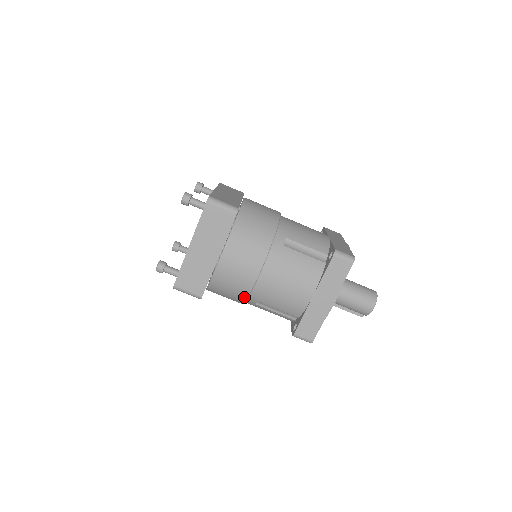
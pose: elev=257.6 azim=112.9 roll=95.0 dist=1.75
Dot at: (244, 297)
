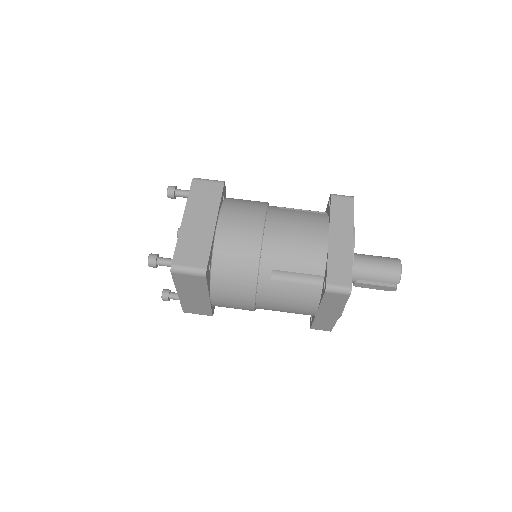
Dot at: (255, 265)
